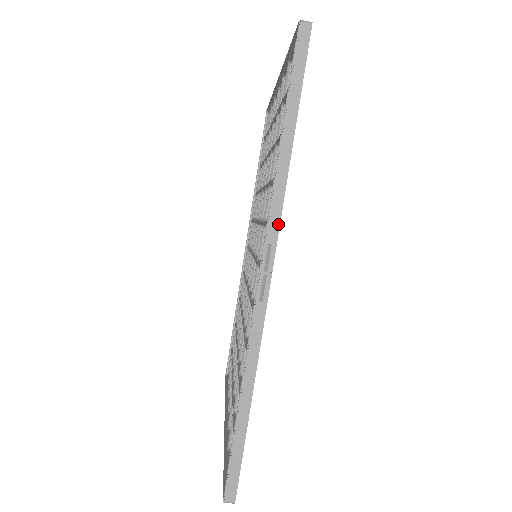
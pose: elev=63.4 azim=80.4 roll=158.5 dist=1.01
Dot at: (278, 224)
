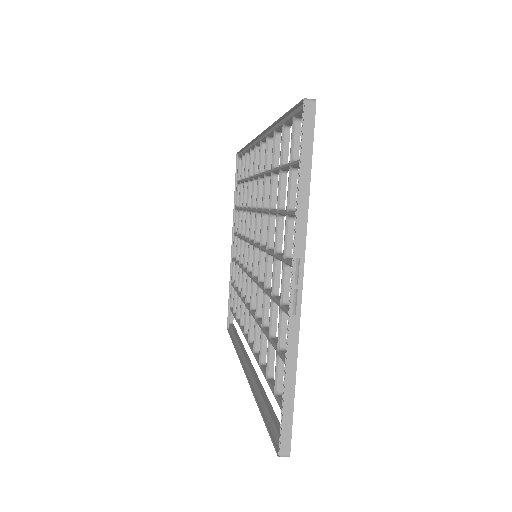
Dot at: occluded
